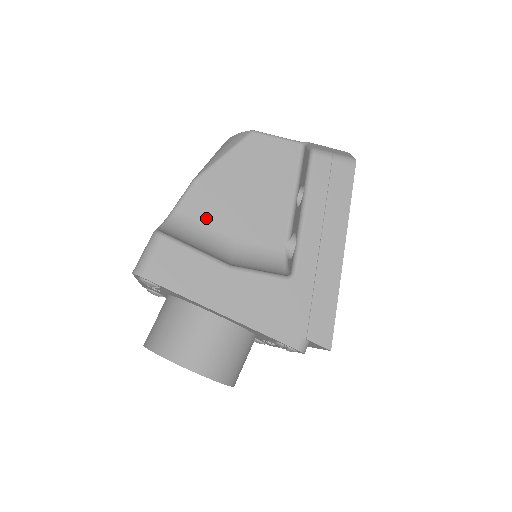
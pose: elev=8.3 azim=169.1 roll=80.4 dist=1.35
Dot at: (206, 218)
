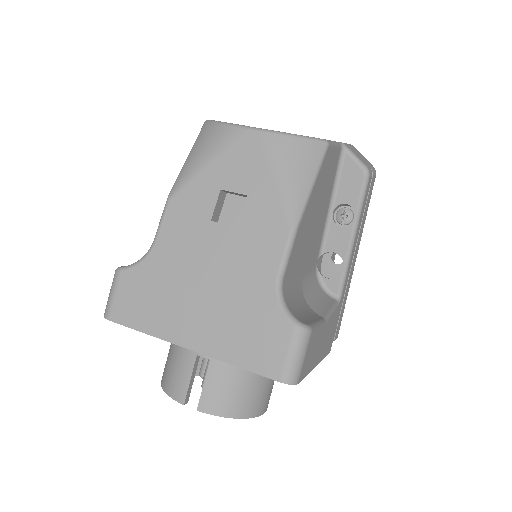
Dot at: (295, 269)
